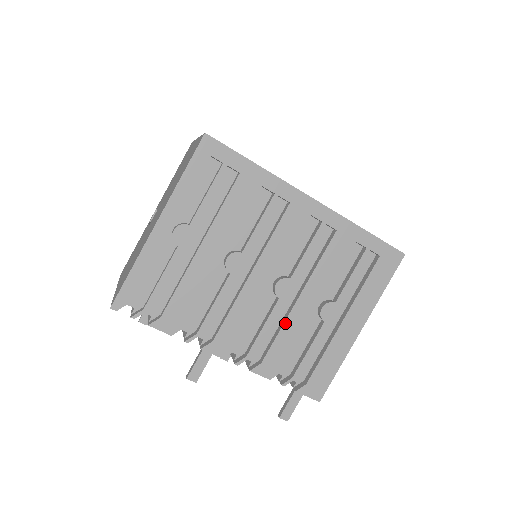
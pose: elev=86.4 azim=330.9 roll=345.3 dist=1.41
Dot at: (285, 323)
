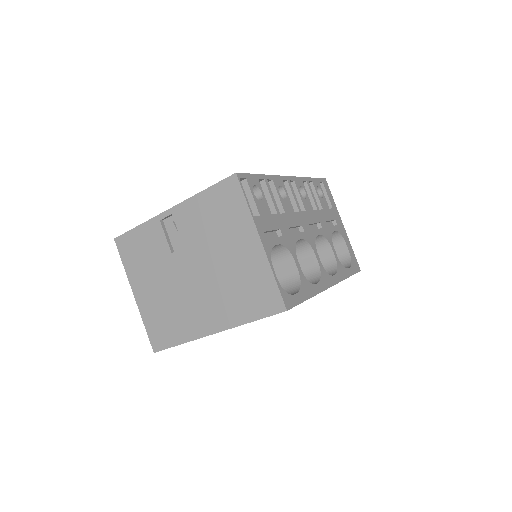
Dot at: occluded
